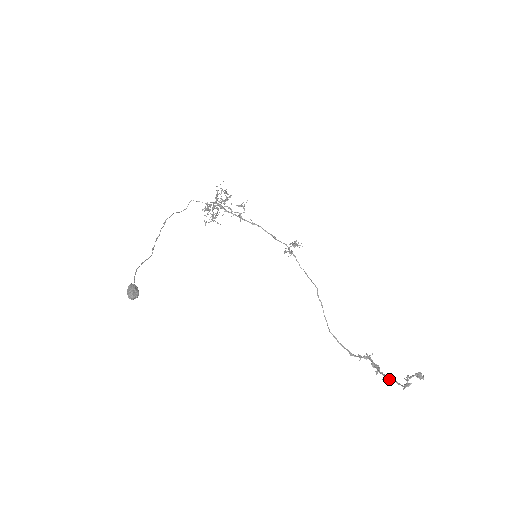
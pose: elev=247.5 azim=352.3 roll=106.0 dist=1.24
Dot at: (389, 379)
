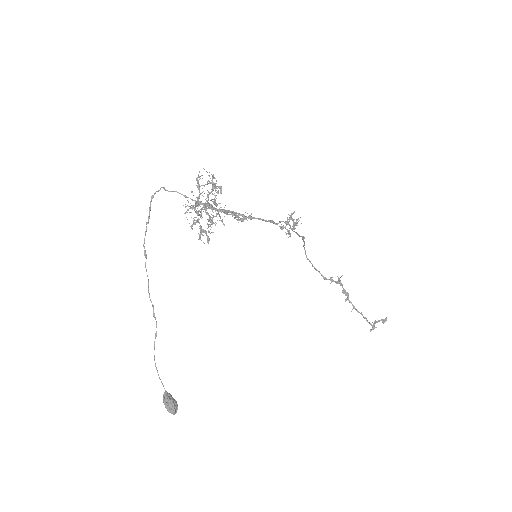
Dot at: (357, 311)
